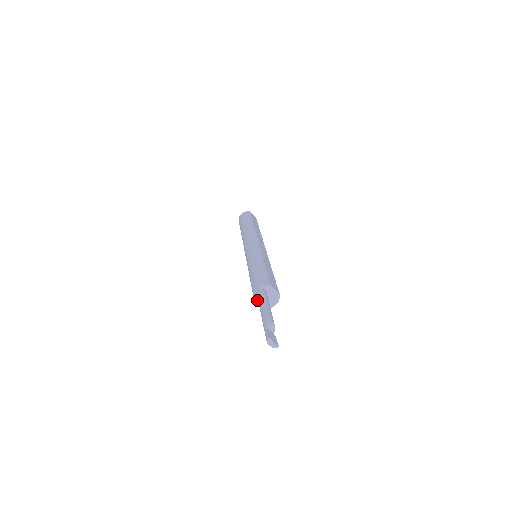
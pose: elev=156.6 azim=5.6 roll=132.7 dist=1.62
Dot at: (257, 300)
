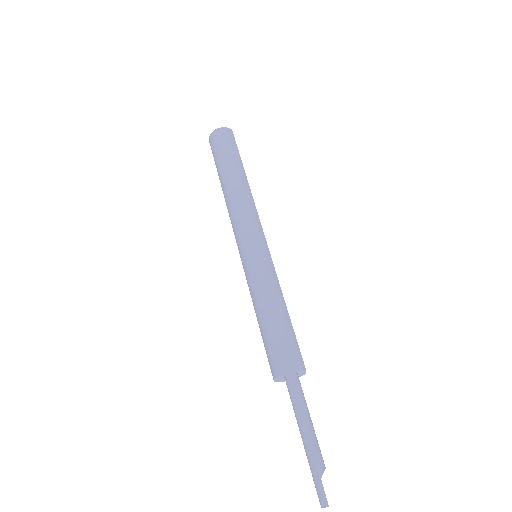
Dot at: (278, 378)
